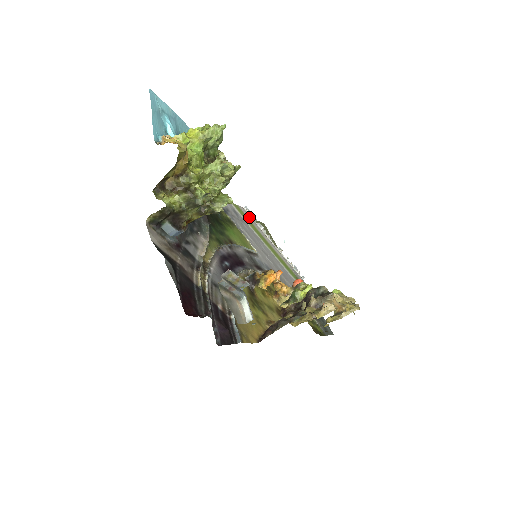
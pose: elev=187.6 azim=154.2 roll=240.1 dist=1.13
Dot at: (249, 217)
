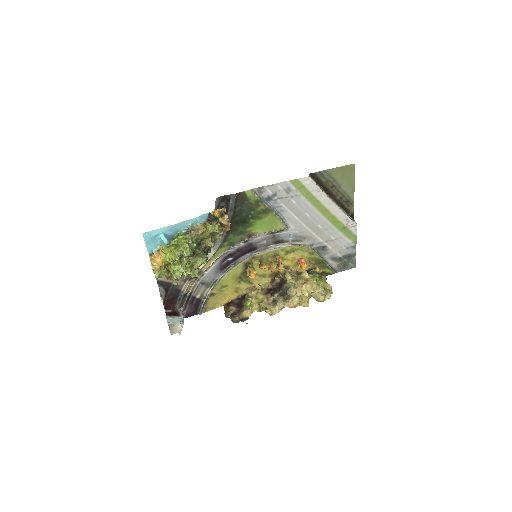
Dot at: (309, 186)
